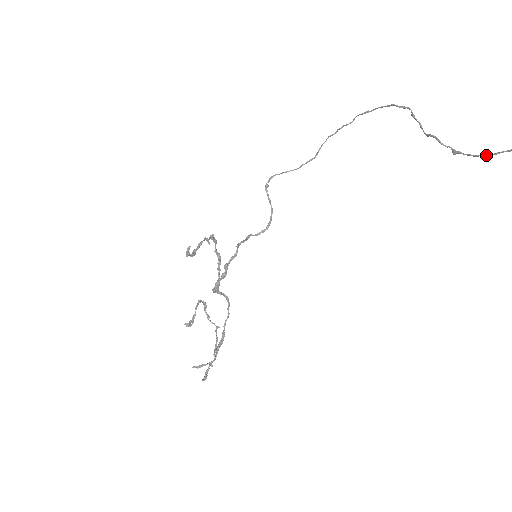
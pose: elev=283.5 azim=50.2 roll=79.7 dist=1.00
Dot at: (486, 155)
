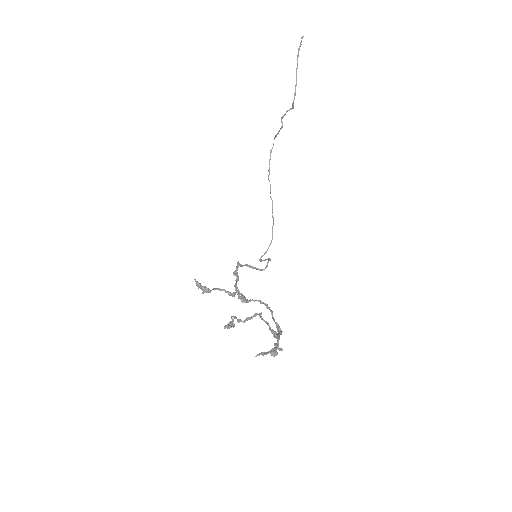
Dot at: occluded
